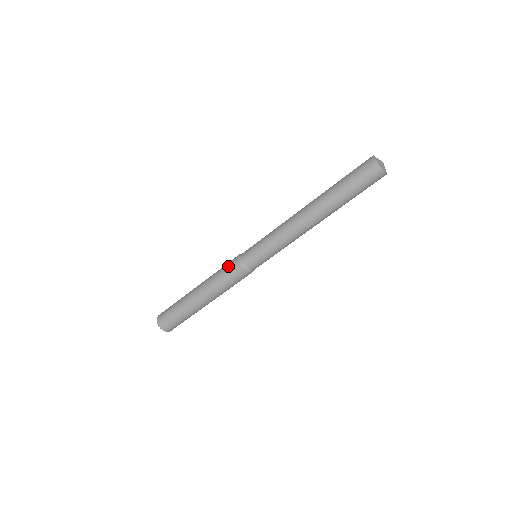
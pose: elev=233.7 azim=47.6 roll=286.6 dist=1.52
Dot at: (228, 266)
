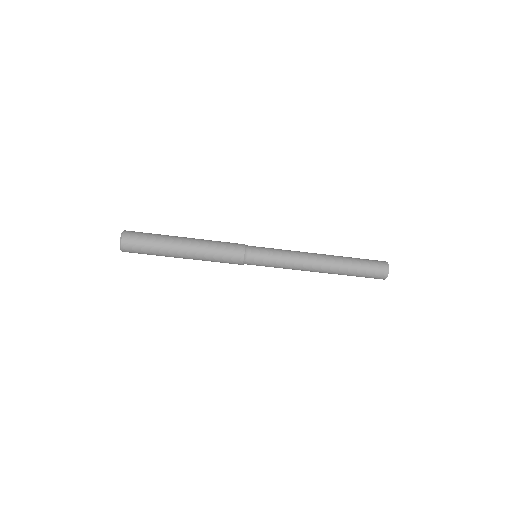
Dot at: (232, 244)
